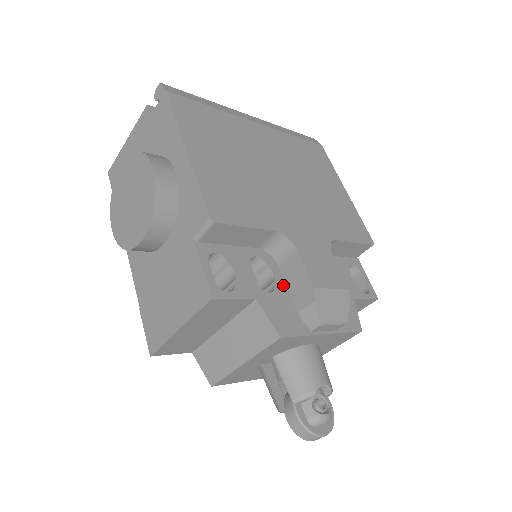
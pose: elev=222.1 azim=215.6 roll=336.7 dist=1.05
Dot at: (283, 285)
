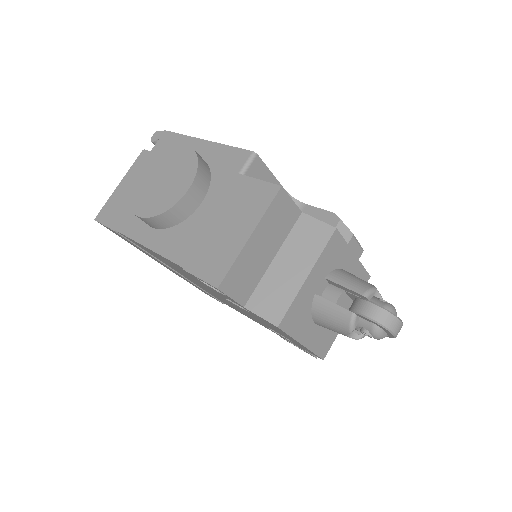
Dot at: occluded
